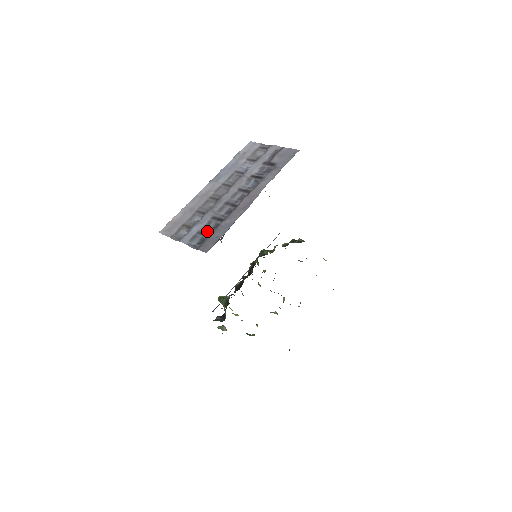
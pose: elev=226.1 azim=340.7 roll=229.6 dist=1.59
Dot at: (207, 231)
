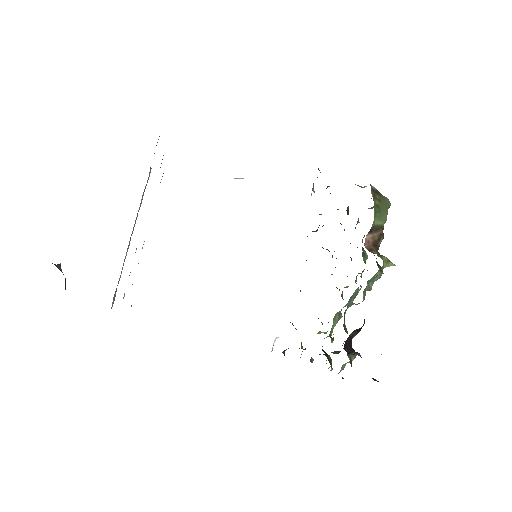
Dot at: occluded
